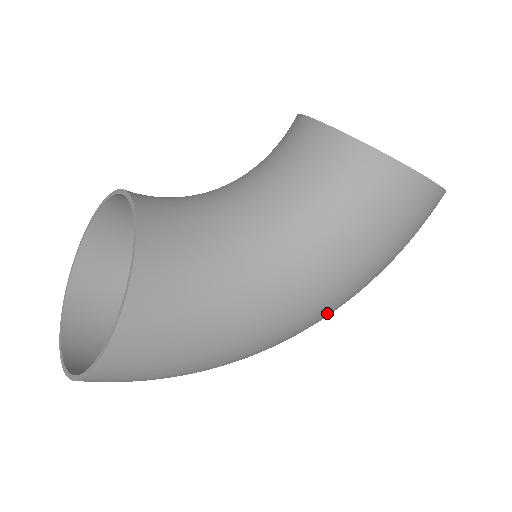
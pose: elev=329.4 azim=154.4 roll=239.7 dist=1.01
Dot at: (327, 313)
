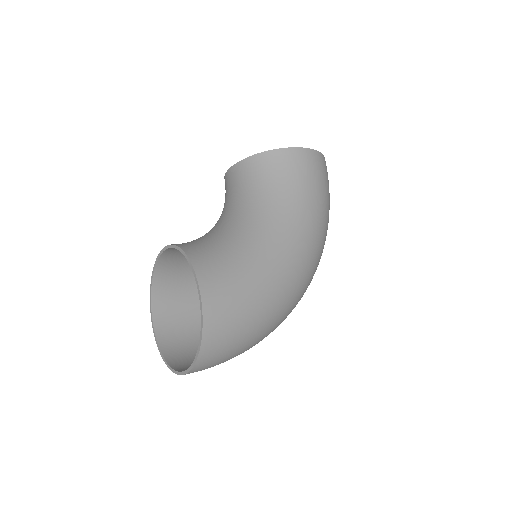
Dot at: (315, 248)
